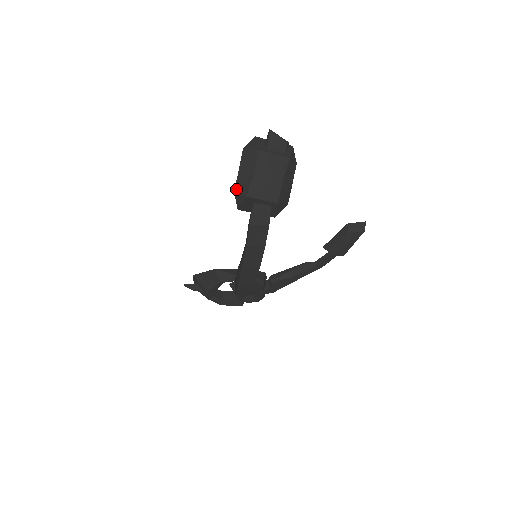
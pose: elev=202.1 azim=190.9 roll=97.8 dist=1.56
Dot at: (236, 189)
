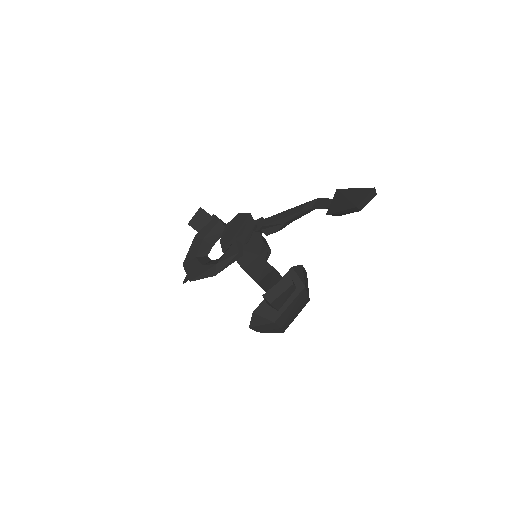
Dot at: occluded
